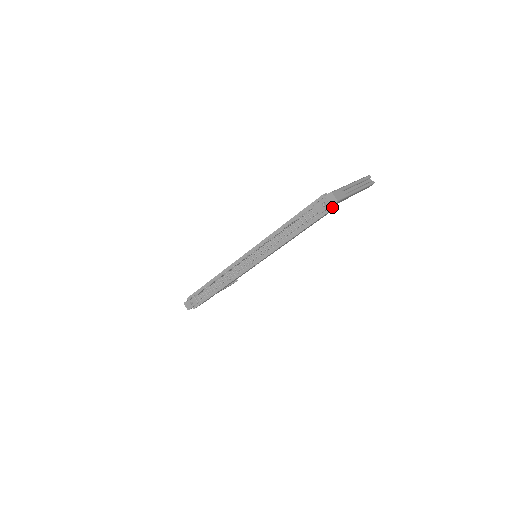
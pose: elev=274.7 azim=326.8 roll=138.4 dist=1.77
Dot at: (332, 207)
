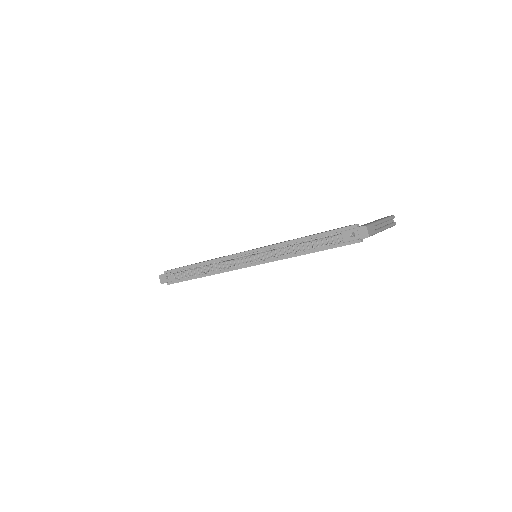
Dot at: (360, 240)
